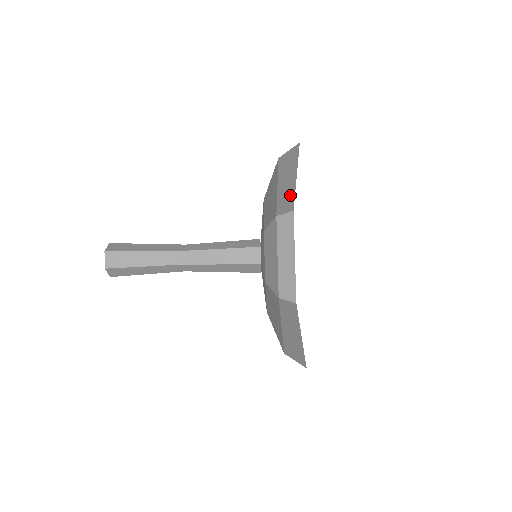
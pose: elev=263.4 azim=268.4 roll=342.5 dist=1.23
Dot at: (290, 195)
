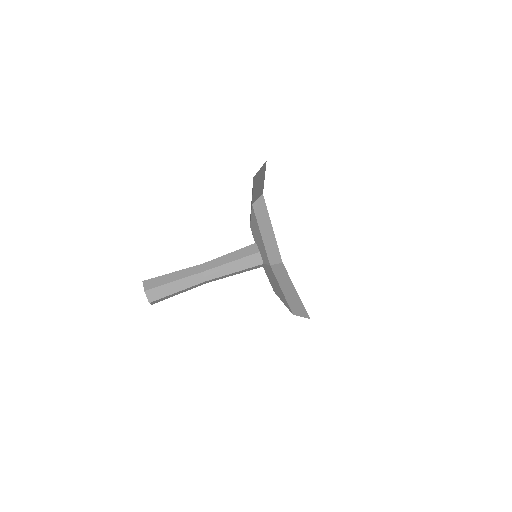
Dot at: (260, 188)
